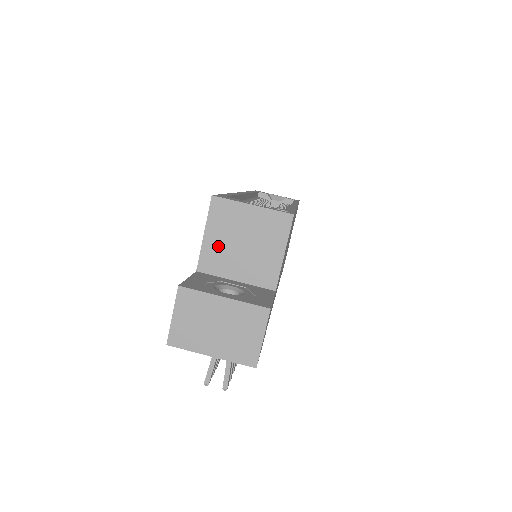
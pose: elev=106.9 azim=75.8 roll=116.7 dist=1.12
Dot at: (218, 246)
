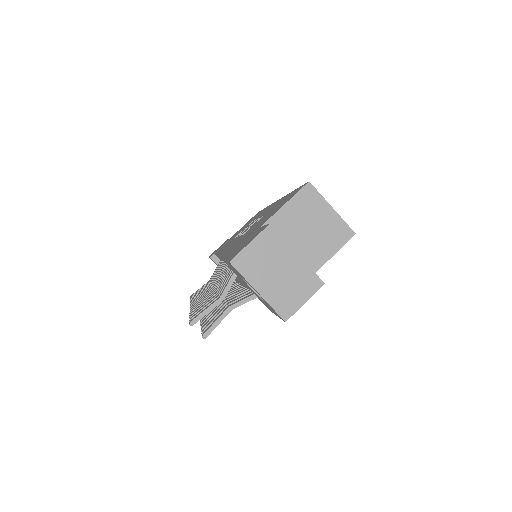
Dot at: (289, 220)
